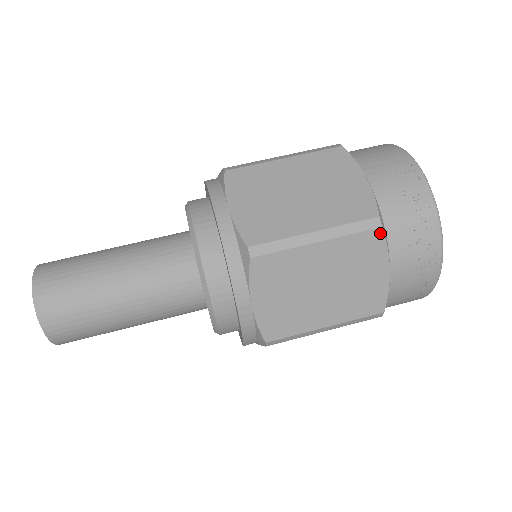
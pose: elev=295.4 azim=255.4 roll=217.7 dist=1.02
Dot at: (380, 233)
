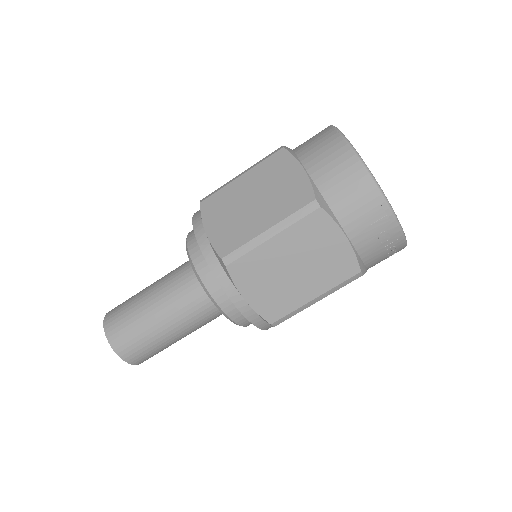
Dot at: occluded
